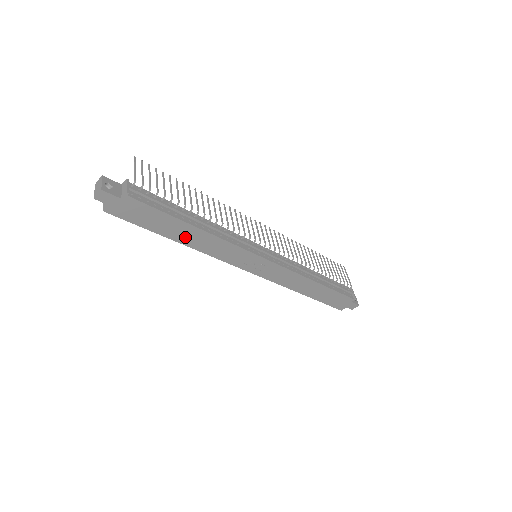
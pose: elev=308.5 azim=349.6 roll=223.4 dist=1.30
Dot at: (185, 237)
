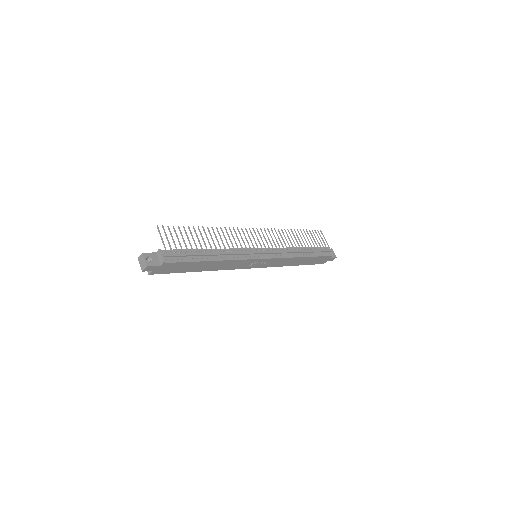
Dot at: (206, 267)
